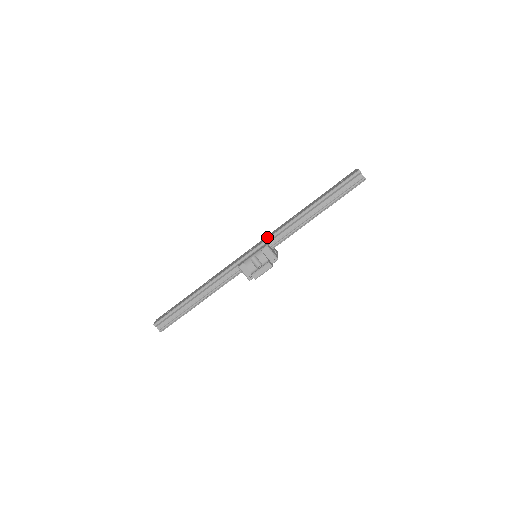
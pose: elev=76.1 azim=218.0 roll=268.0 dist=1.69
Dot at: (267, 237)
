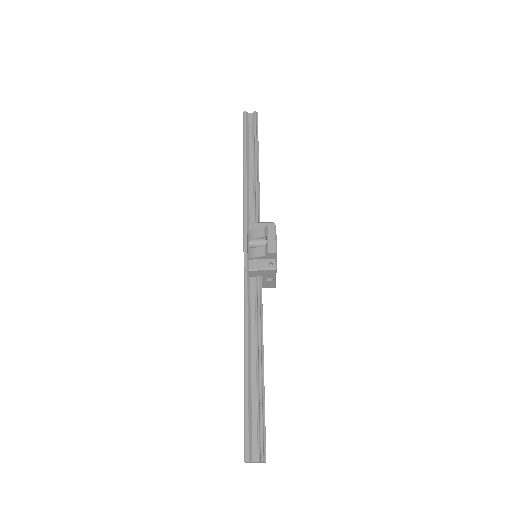
Dot at: occluded
